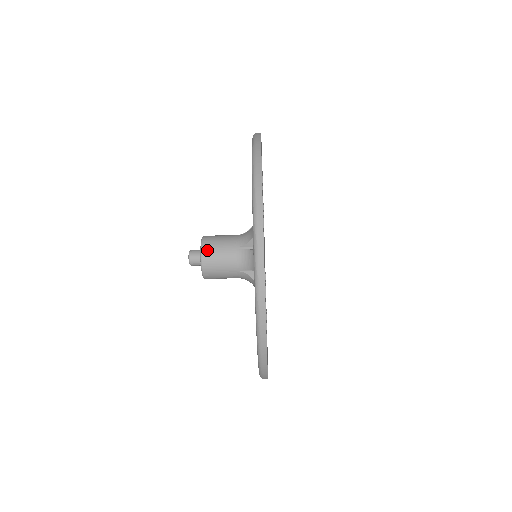
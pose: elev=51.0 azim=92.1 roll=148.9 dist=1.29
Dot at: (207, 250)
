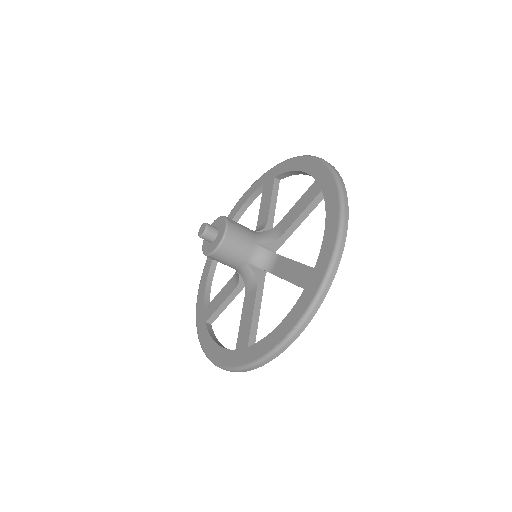
Dot at: (221, 252)
